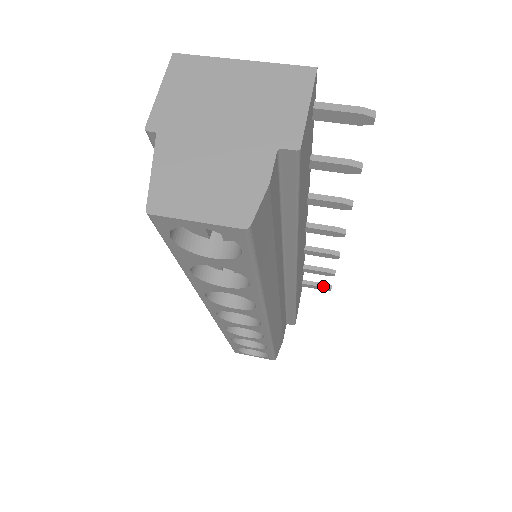
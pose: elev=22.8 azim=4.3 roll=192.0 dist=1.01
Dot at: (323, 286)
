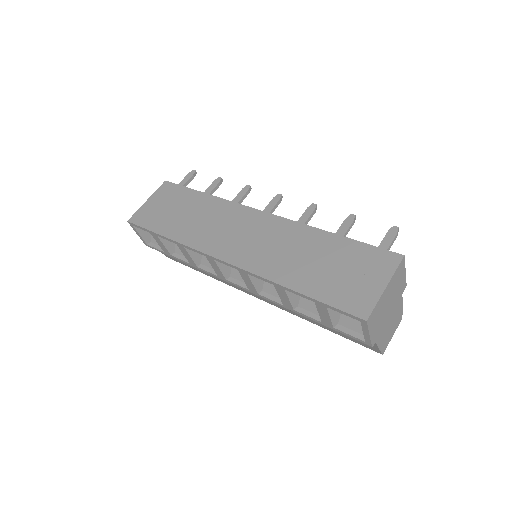
Dot at: (193, 178)
